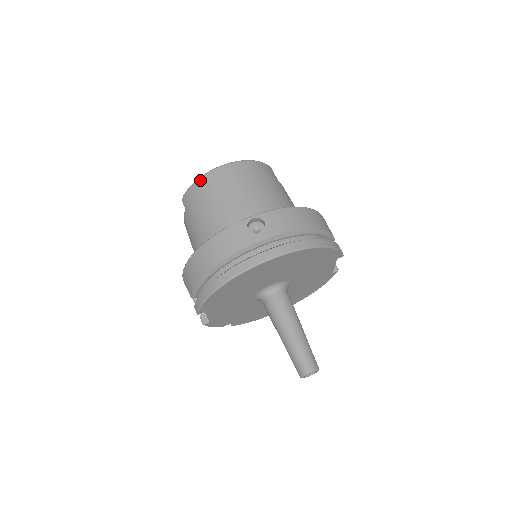
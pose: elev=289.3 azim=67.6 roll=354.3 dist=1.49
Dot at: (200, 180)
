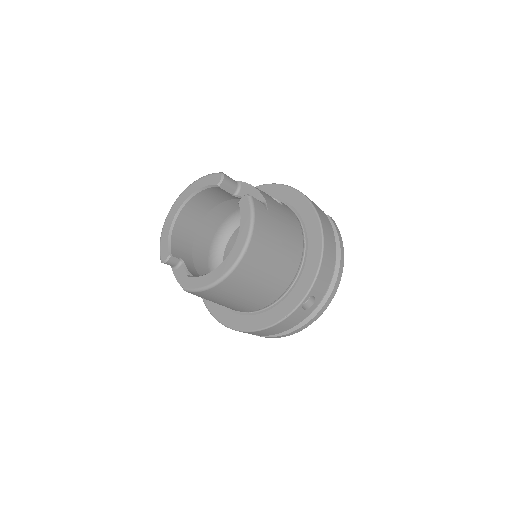
Dot at: (217, 287)
